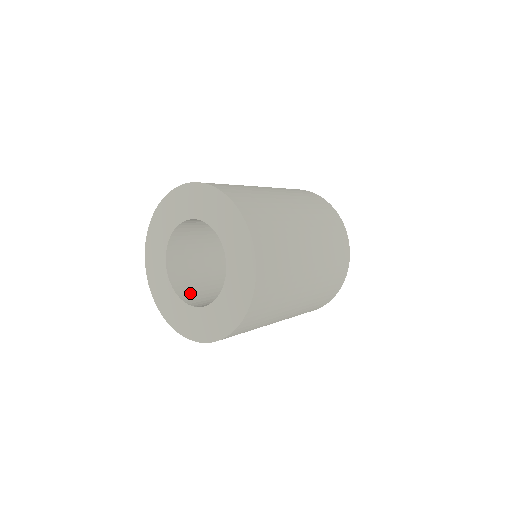
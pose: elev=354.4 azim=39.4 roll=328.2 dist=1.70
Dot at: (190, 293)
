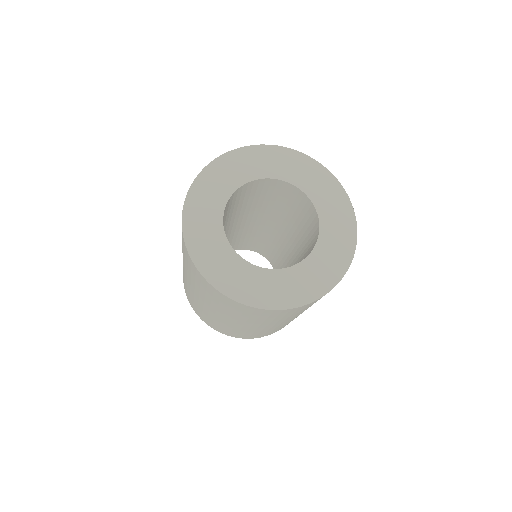
Dot at: occluded
